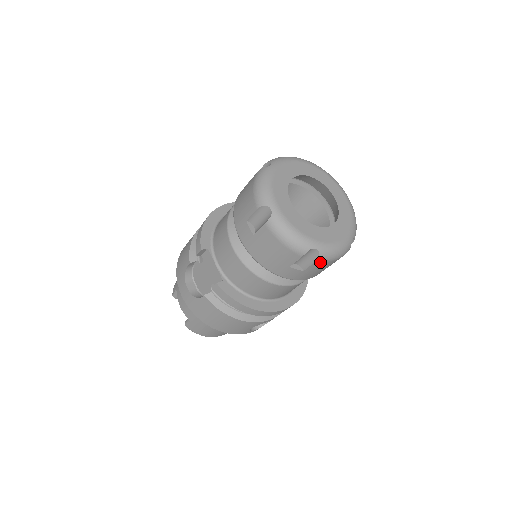
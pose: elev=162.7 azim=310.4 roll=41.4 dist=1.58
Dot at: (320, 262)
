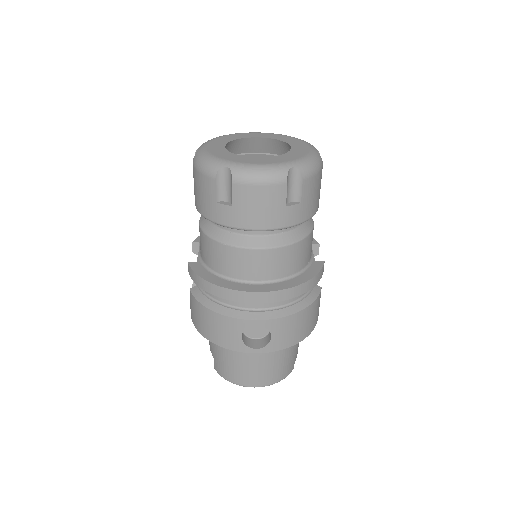
Dot at: (238, 185)
